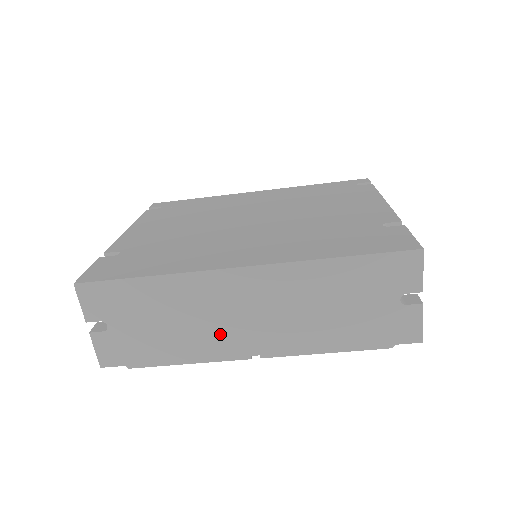
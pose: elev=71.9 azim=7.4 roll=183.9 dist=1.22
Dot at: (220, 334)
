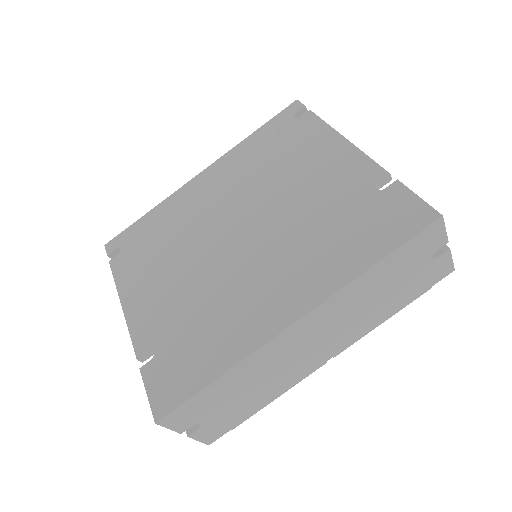
Dot at: (296, 367)
